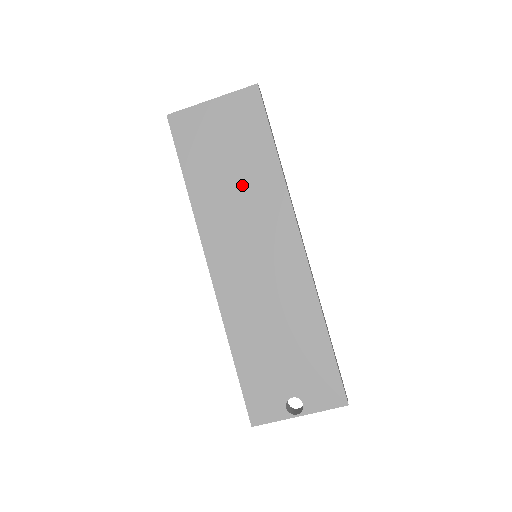
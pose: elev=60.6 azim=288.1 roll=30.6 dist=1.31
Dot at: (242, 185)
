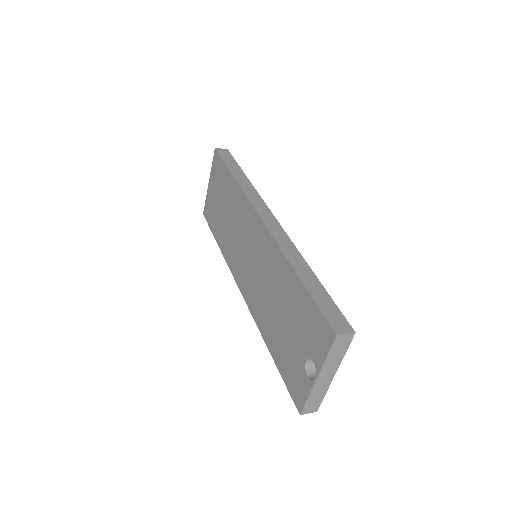
Dot at: (230, 215)
